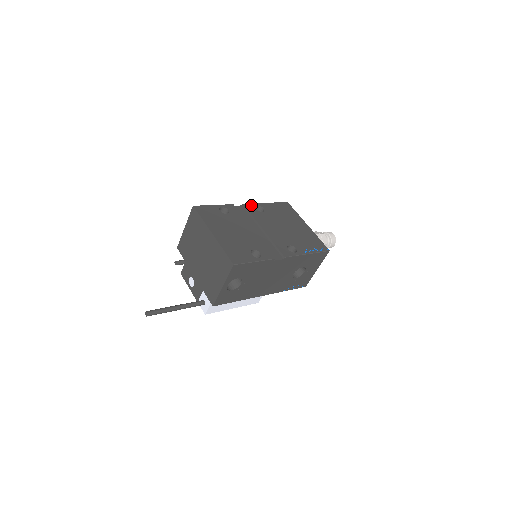
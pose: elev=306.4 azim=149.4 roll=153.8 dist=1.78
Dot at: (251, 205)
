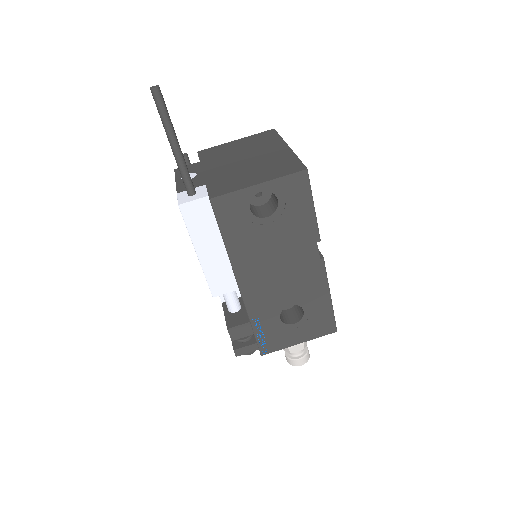
Dot at: occluded
